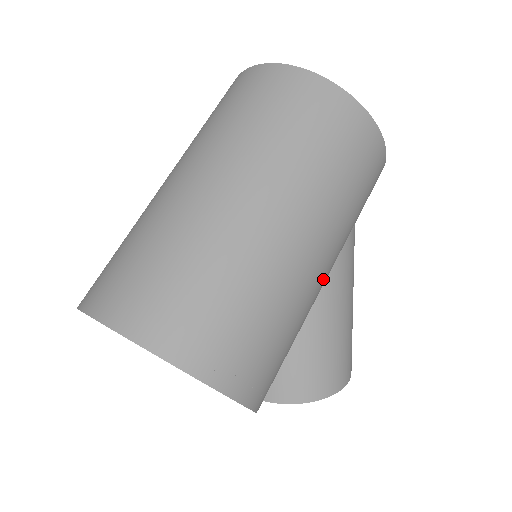
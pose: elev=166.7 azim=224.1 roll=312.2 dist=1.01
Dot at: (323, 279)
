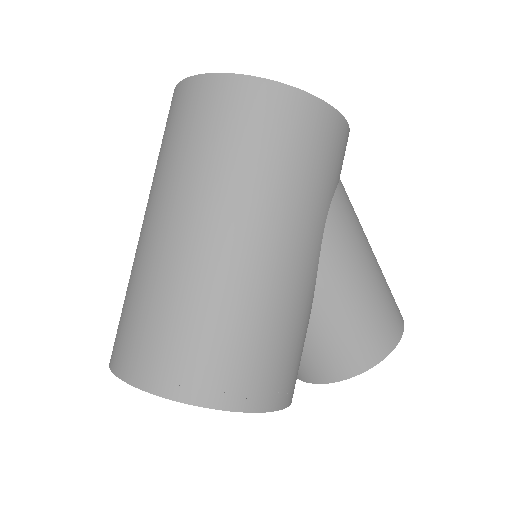
Dot at: (307, 266)
